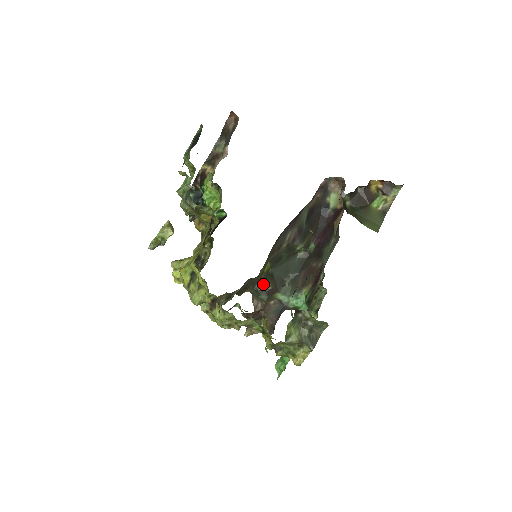
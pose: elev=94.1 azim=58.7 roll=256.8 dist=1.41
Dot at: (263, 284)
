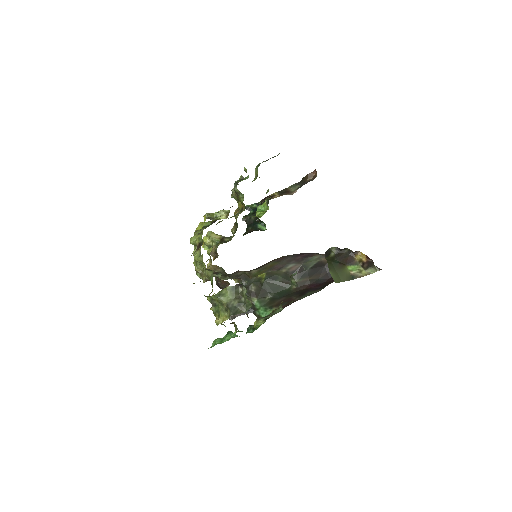
Dot at: (251, 284)
